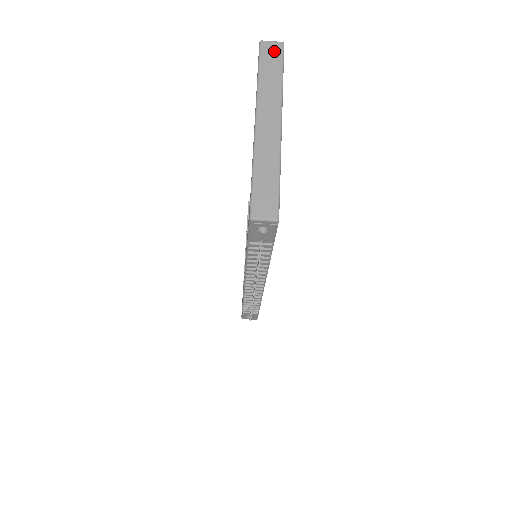
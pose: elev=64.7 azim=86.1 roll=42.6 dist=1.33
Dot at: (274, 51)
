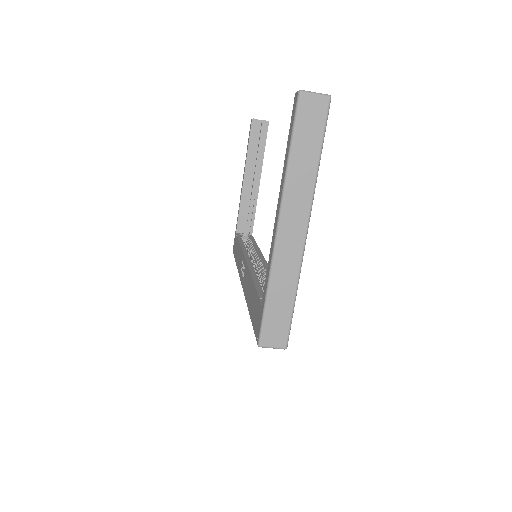
Dot at: (316, 113)
